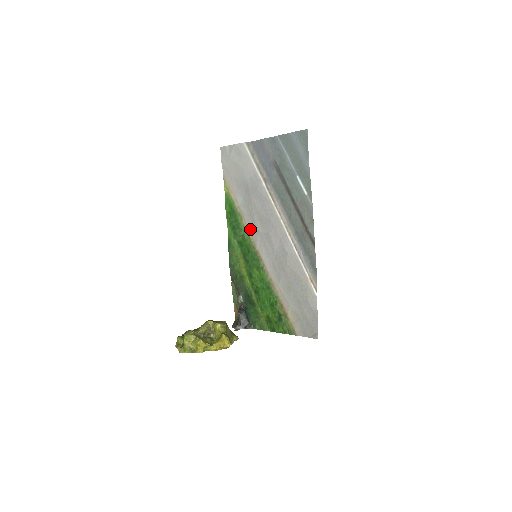
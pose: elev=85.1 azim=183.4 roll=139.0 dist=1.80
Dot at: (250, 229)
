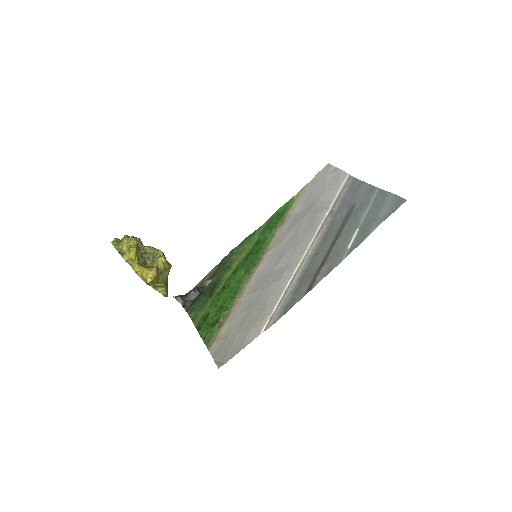
Dot at: (277, 237)
